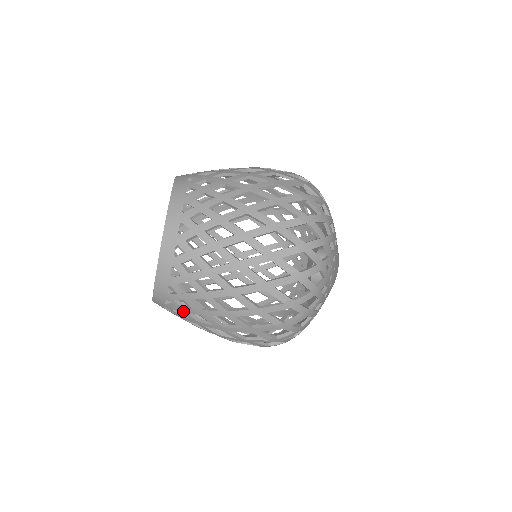
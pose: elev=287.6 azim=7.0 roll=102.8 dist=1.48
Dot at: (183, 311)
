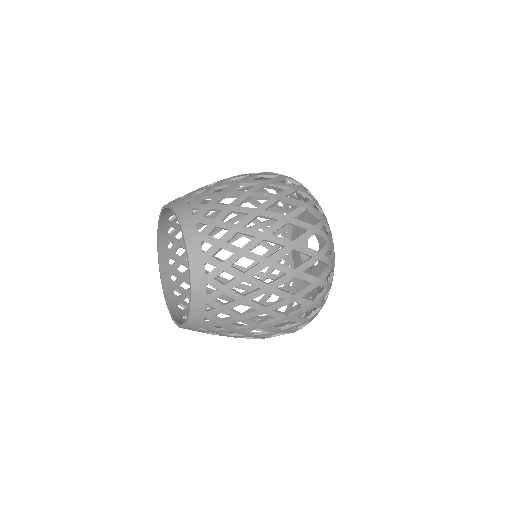
Dot at: occluded
